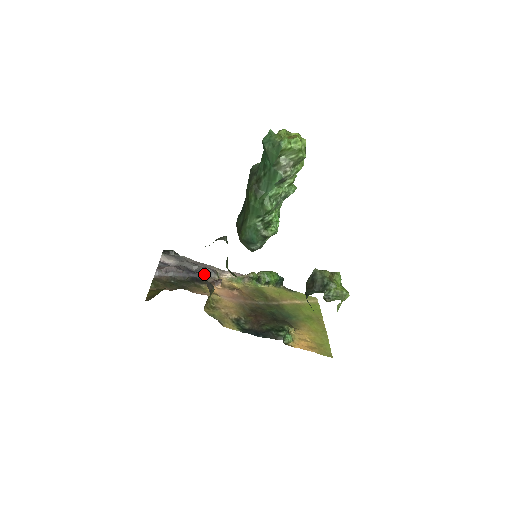
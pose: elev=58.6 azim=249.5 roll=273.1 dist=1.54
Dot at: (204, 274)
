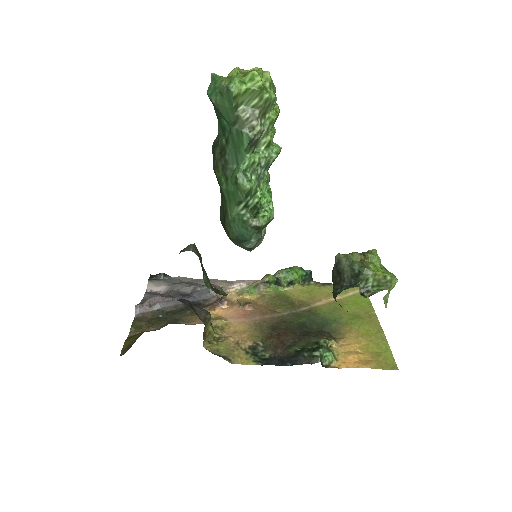
Dot at: (203, 294)
